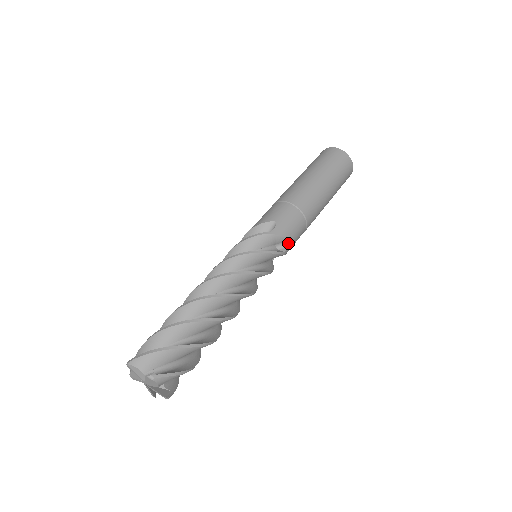
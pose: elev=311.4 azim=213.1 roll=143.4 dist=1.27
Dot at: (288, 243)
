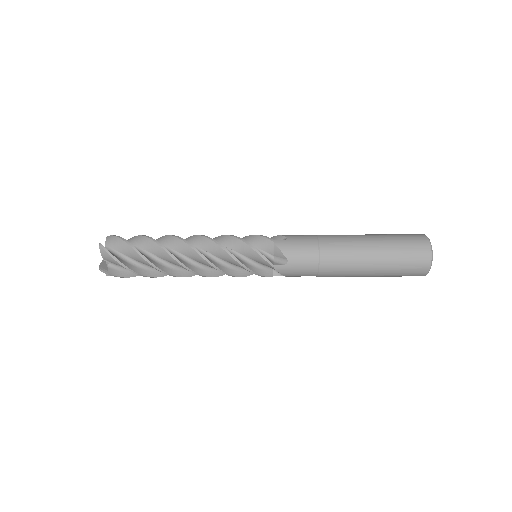
Dot at: (285, 262)
